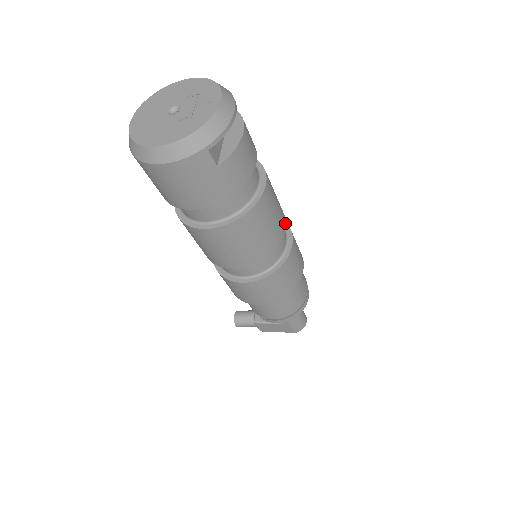
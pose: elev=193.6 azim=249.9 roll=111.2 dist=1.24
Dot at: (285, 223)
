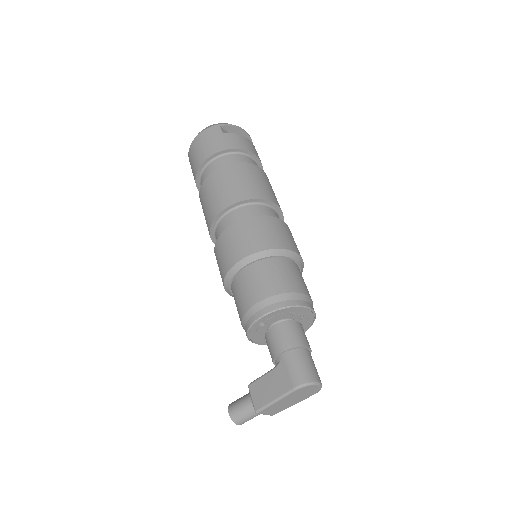
Dot at: (277, 204)
